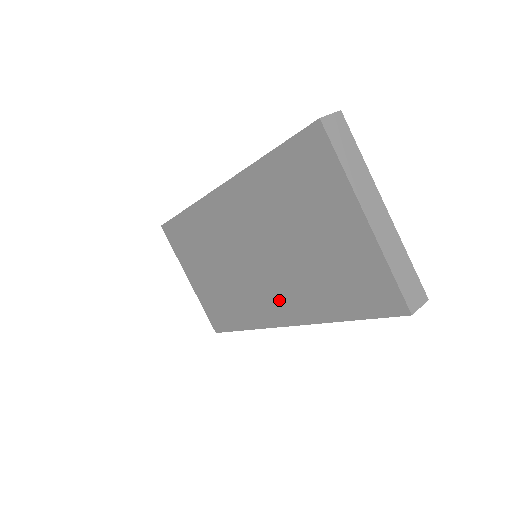
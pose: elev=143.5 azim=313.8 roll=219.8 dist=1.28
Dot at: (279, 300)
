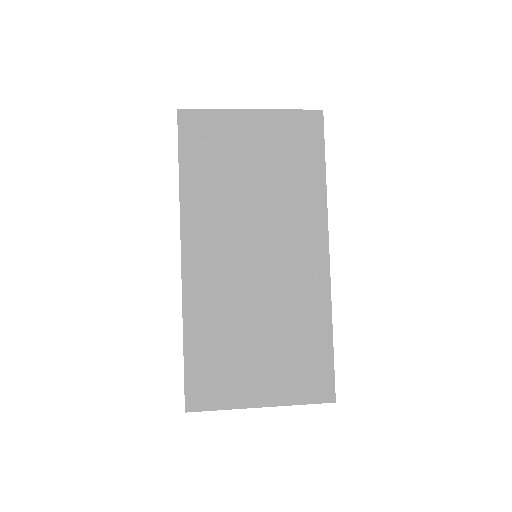
Dot at: (302, 244)
